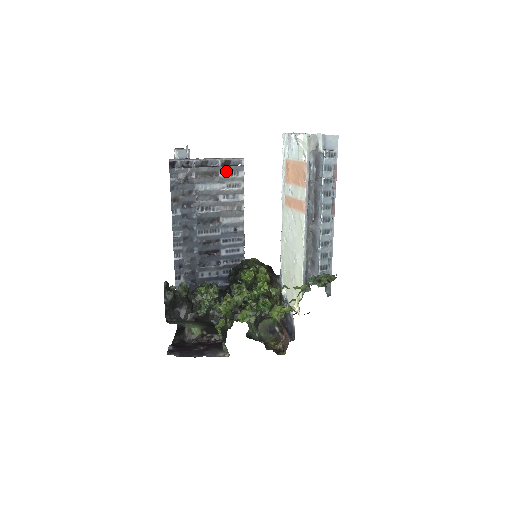
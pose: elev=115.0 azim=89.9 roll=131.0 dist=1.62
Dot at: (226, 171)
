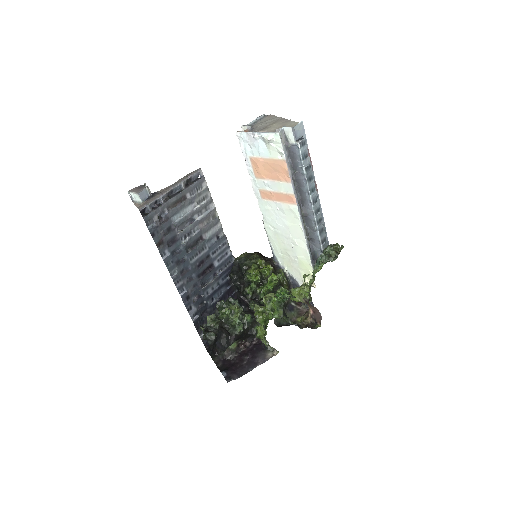
Dot at: (191, 190)
